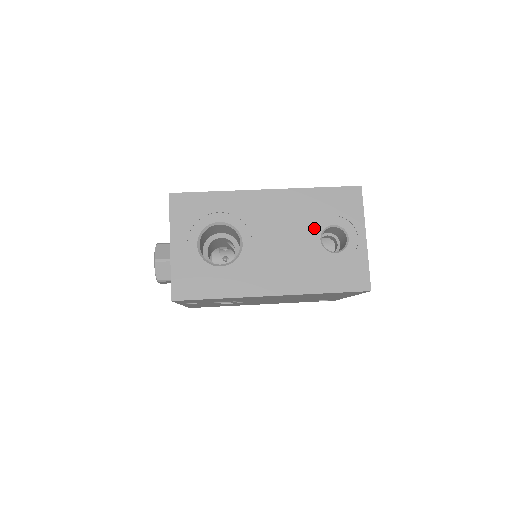
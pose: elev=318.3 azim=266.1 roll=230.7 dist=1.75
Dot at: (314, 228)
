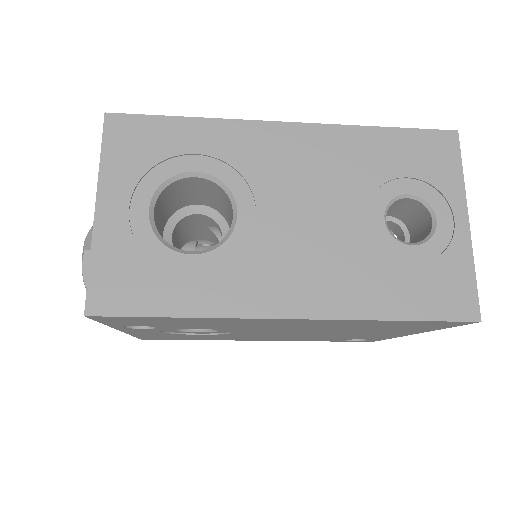
Dot at: (373, 197)
